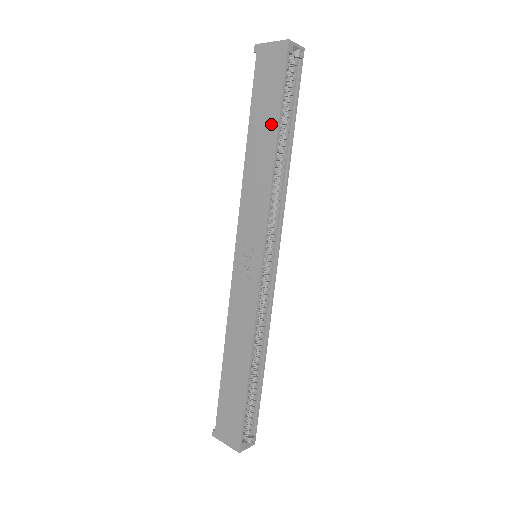
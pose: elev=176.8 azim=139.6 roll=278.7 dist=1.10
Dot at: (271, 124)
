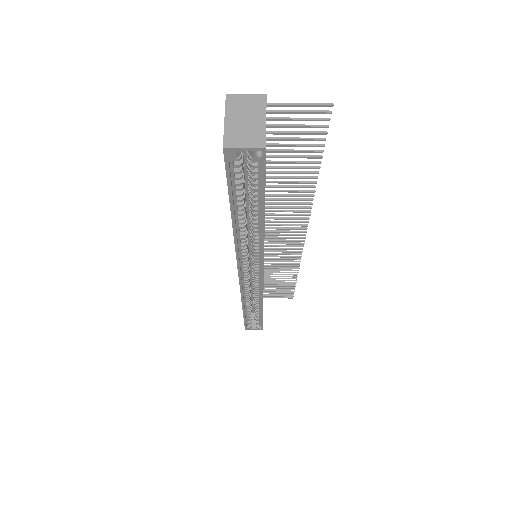
Dot at: occluded
